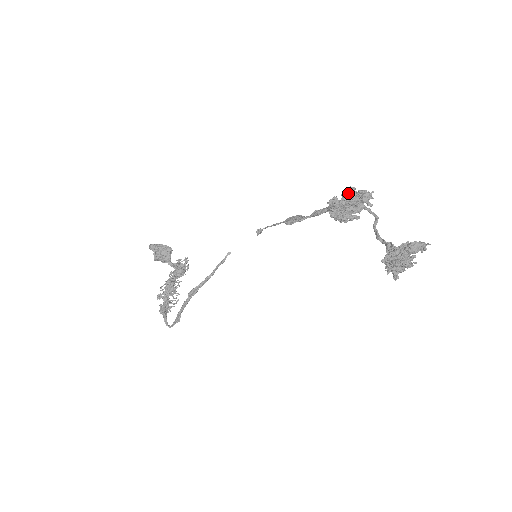
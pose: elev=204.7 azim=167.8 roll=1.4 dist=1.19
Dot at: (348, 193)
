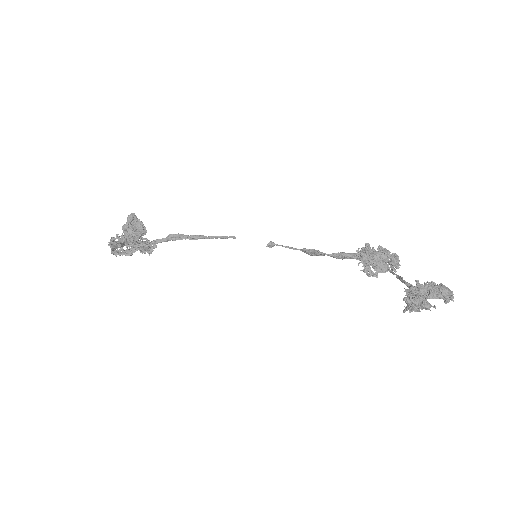
Dot at: (384, 248)
